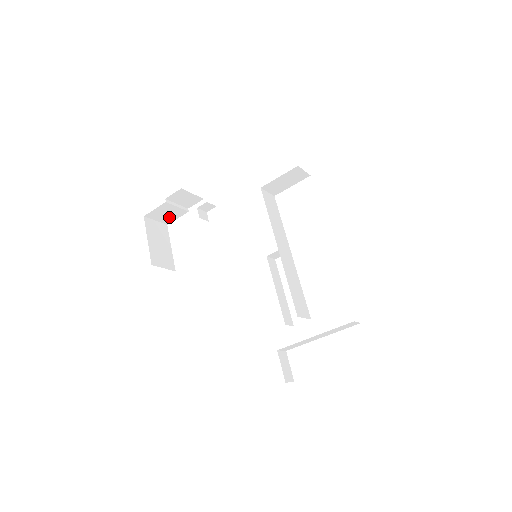
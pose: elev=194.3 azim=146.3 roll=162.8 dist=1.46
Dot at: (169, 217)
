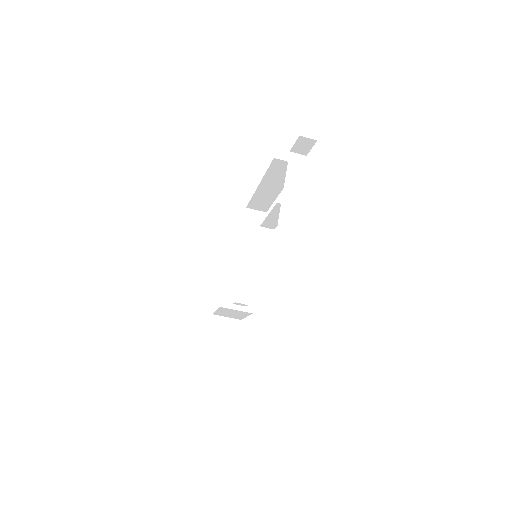
Dot at: (227, 356)
